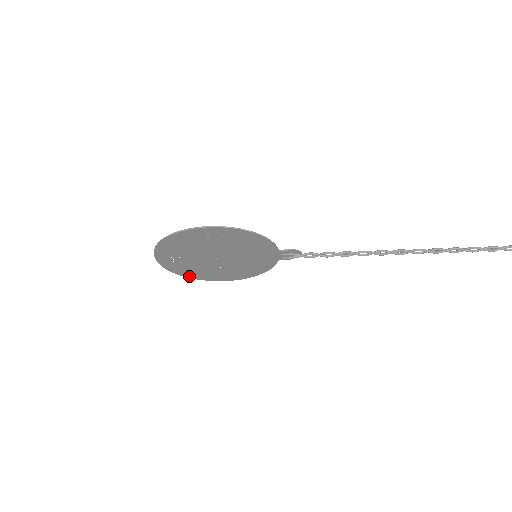
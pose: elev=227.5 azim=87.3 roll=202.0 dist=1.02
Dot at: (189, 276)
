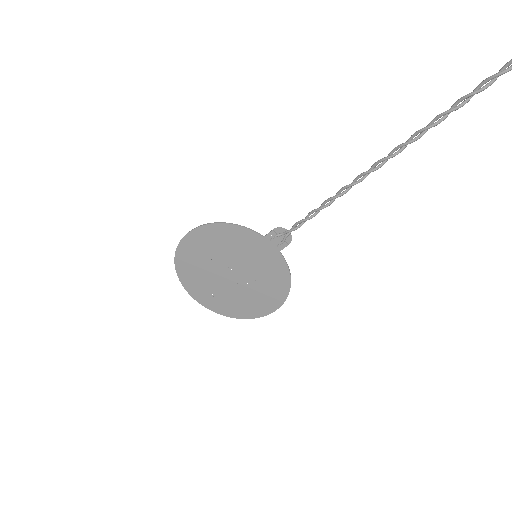
Dot at: (240, 316)
